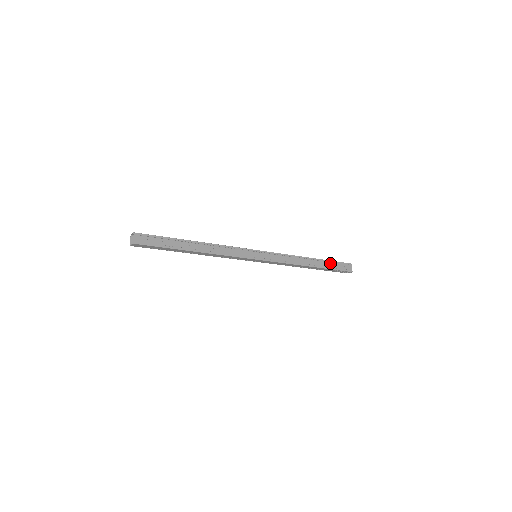
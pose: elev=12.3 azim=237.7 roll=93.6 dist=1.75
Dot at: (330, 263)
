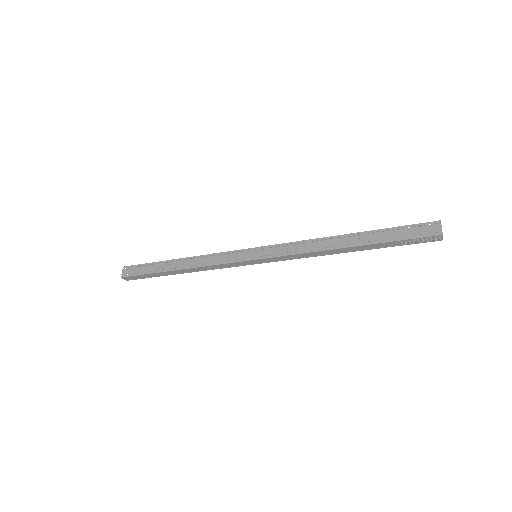
Dot at: (385, 232)
